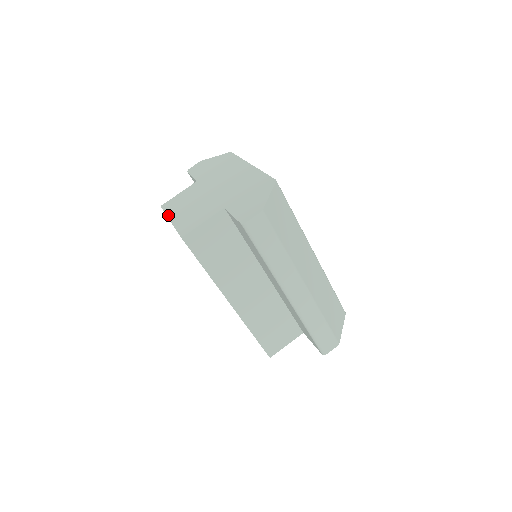
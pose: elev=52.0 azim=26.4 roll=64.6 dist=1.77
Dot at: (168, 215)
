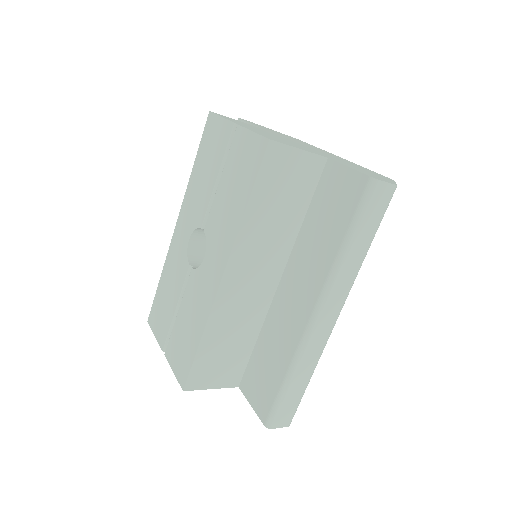
Dot at: occluded
